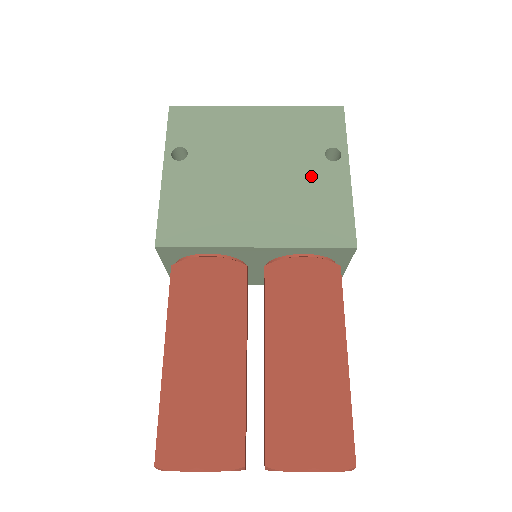
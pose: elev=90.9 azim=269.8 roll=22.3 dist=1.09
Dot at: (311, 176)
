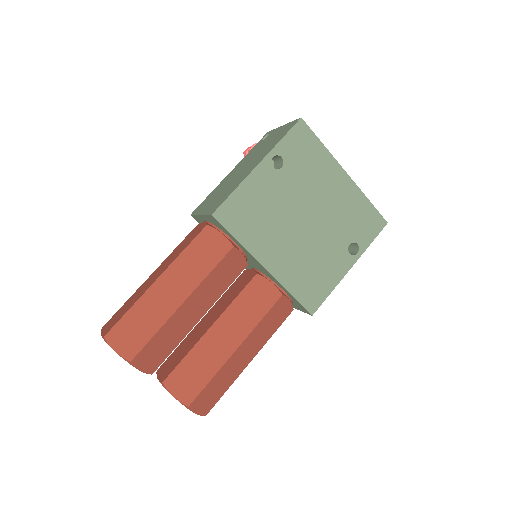
Dot at: (331, 251)
